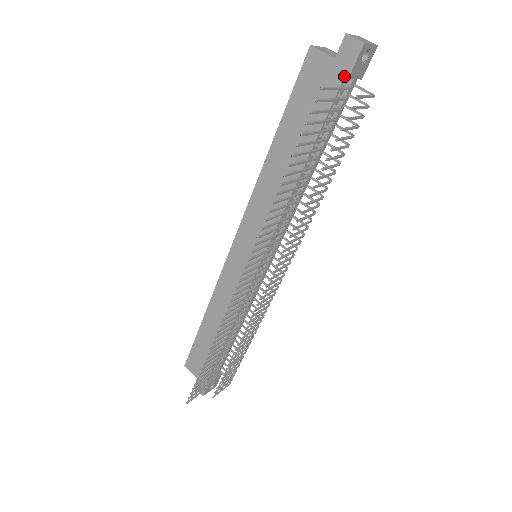
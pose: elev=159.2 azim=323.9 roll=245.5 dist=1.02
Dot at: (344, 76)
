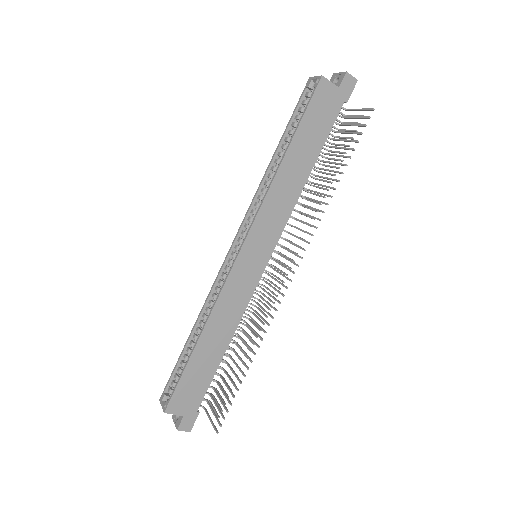
Dot at: (345, 101)
